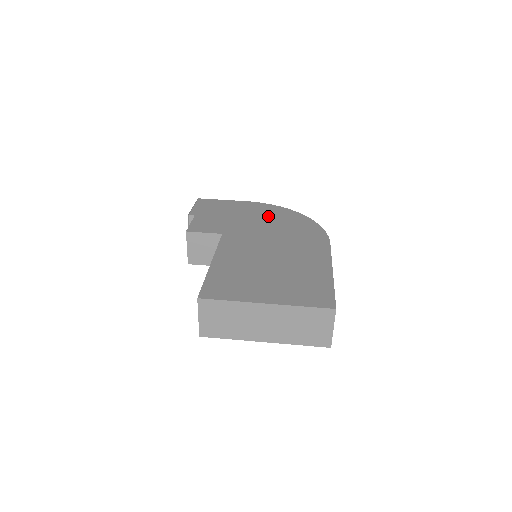
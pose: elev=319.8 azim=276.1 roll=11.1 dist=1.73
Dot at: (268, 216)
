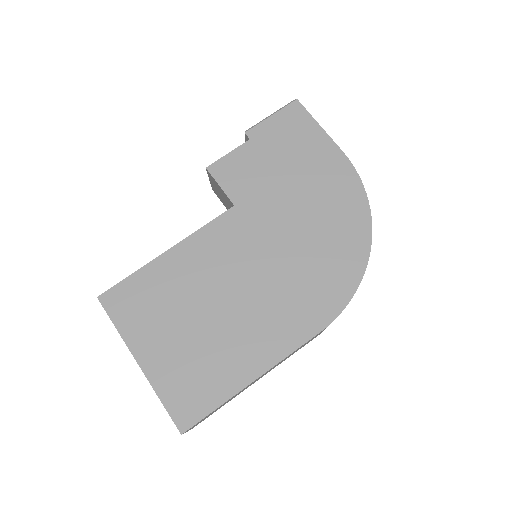
Dot at: (325, 211)
